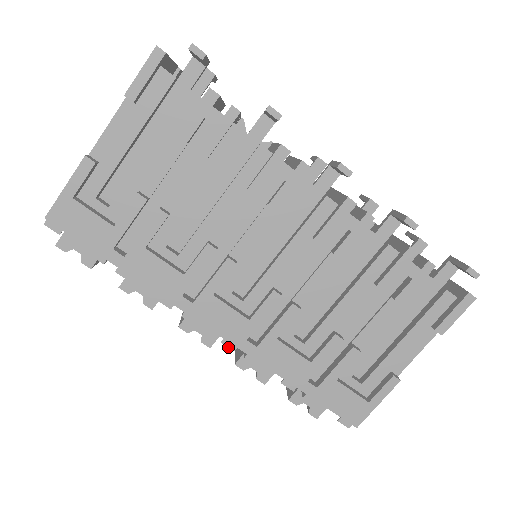
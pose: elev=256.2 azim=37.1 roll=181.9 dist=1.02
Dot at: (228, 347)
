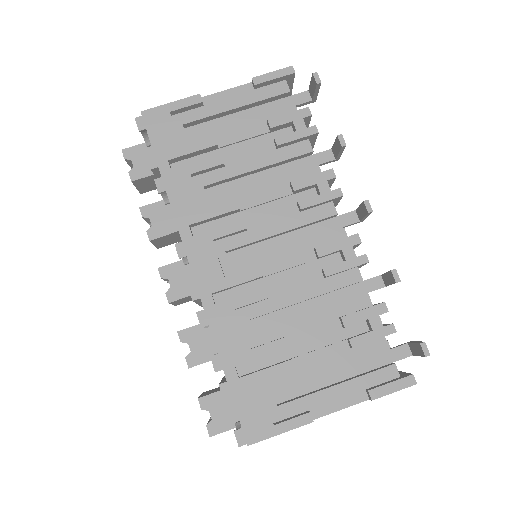
Dot at: (191, 294)
